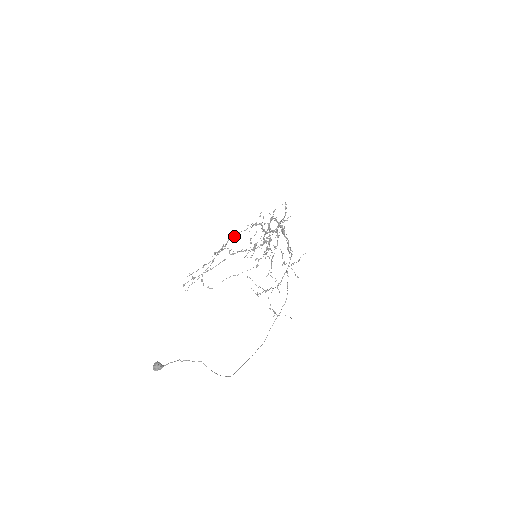
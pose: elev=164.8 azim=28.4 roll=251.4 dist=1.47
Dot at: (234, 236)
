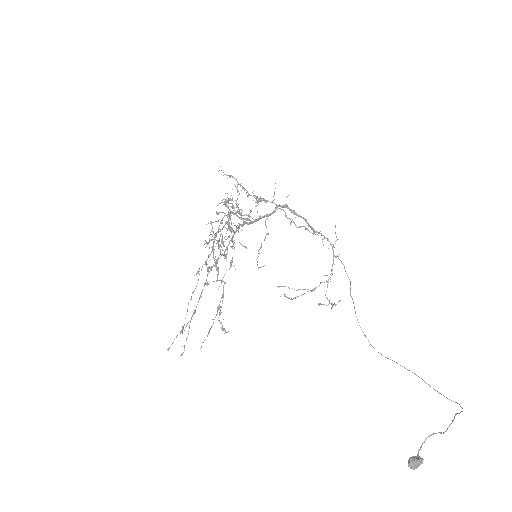
Dot at: (213, 247)
